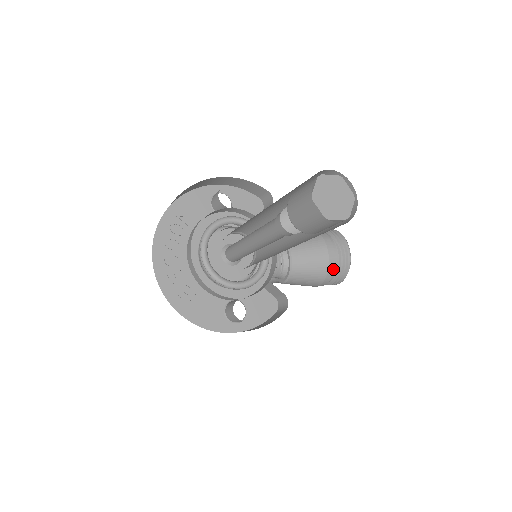
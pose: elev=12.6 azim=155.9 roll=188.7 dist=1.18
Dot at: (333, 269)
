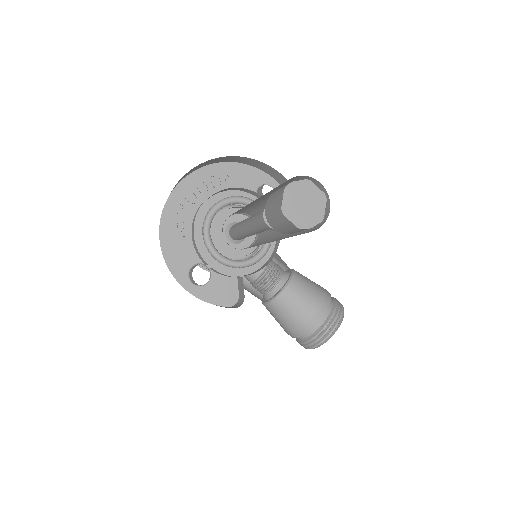
Dot at: (310, 329)
